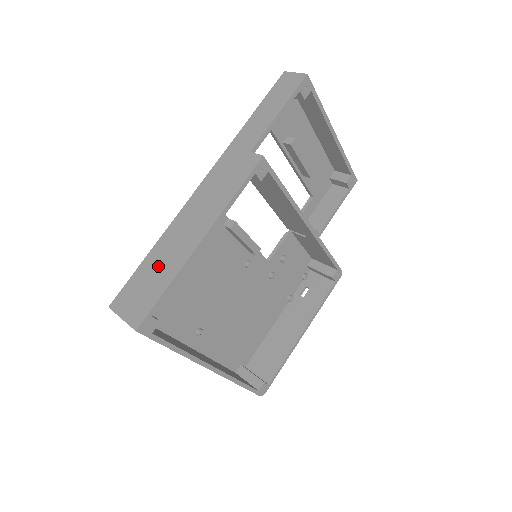
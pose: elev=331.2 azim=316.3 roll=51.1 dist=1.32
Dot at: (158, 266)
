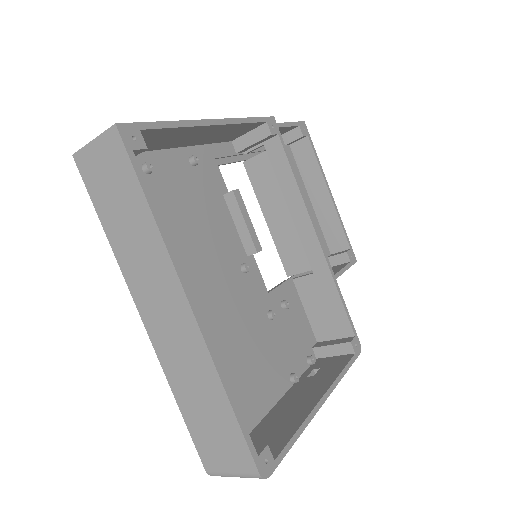
Dot at: occluded
